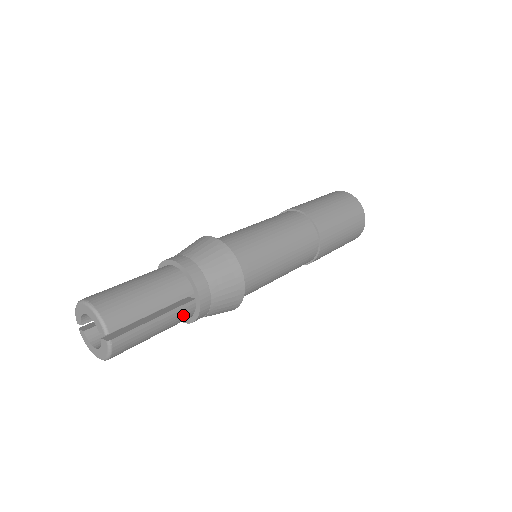
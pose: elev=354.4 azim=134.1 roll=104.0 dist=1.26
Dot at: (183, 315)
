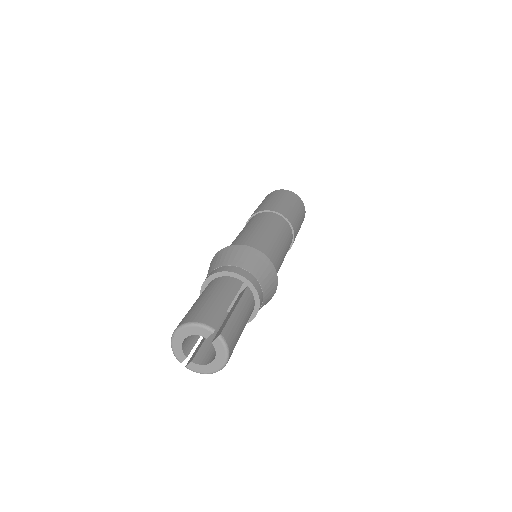
Dot at: (249, 302)
